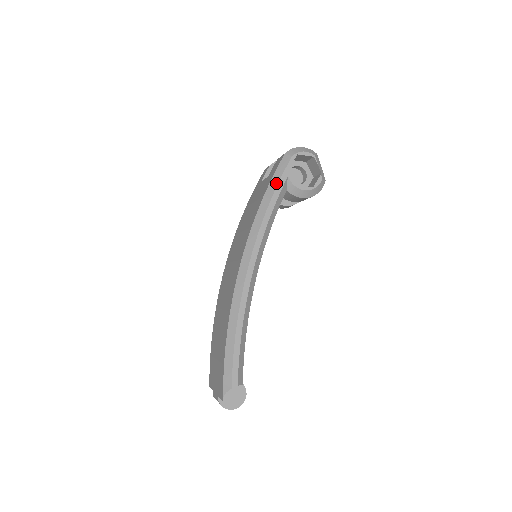
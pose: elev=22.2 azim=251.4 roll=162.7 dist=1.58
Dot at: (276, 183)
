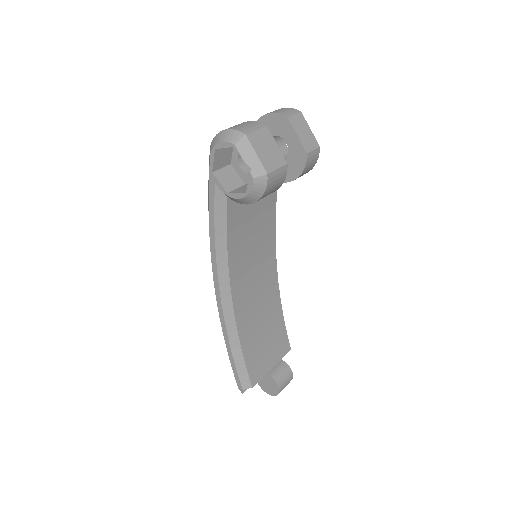
Dot at: (208, 193)
